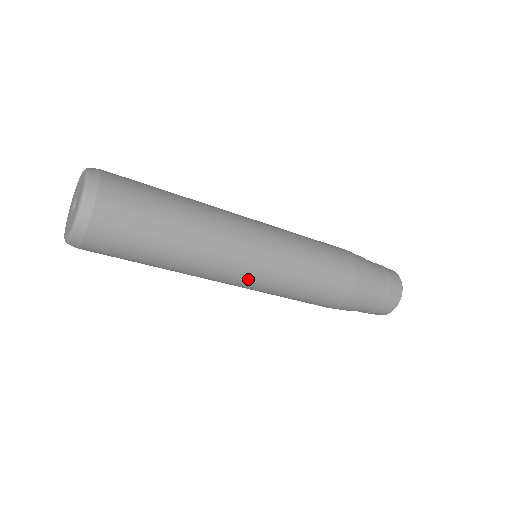
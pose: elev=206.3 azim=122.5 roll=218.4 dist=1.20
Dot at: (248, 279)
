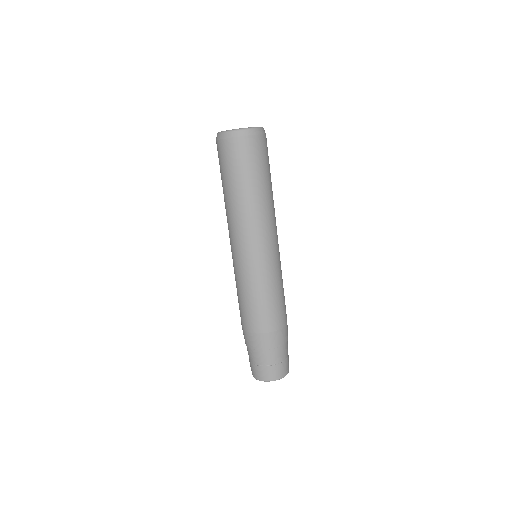
Dot at: (249, 251)
